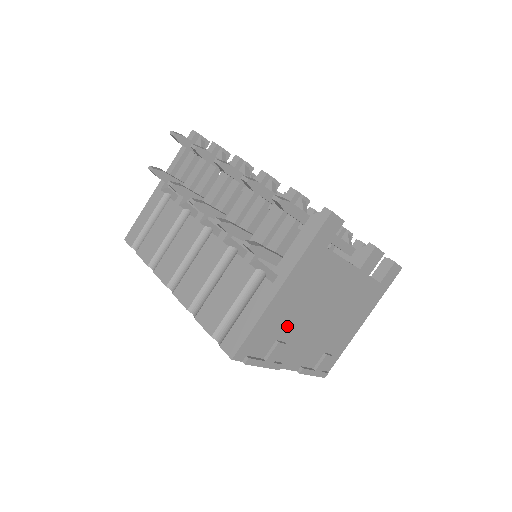
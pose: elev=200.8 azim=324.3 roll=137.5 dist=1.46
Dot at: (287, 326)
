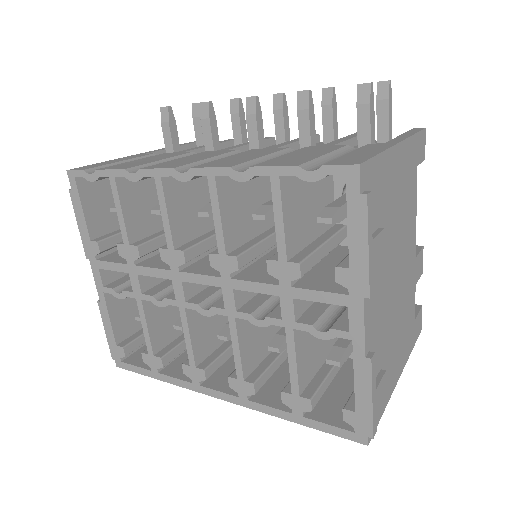
Dot at: (385, 223)
